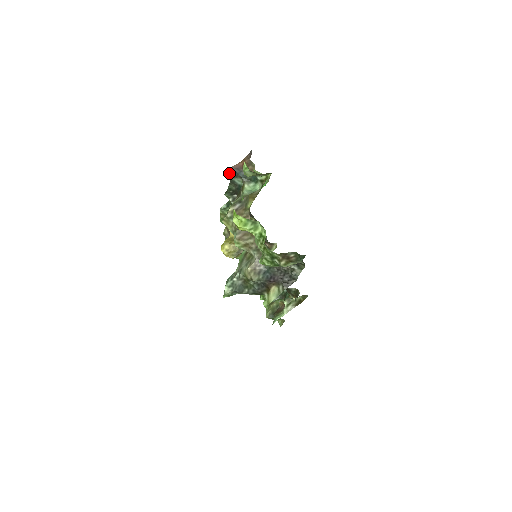
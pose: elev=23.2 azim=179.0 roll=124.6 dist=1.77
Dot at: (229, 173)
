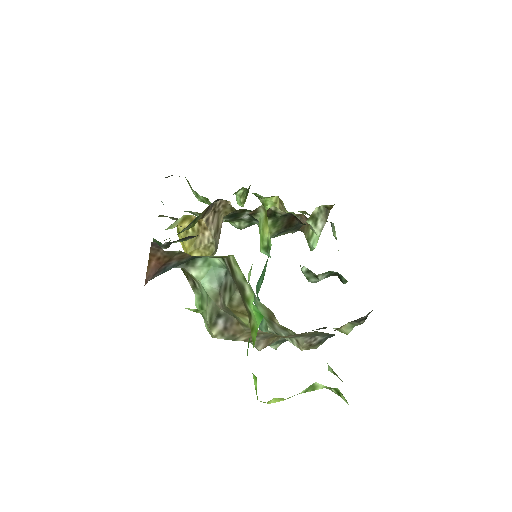
Dot at: occluded
